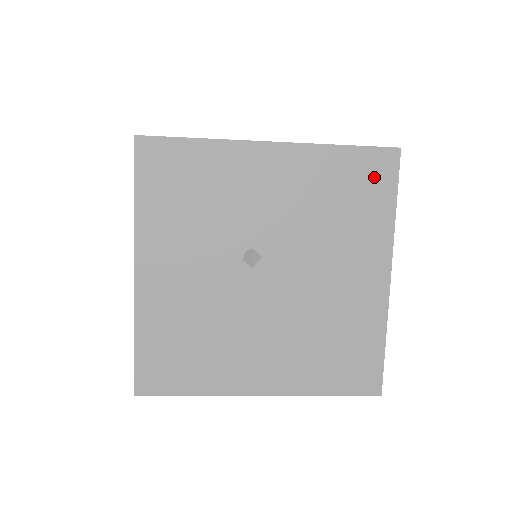
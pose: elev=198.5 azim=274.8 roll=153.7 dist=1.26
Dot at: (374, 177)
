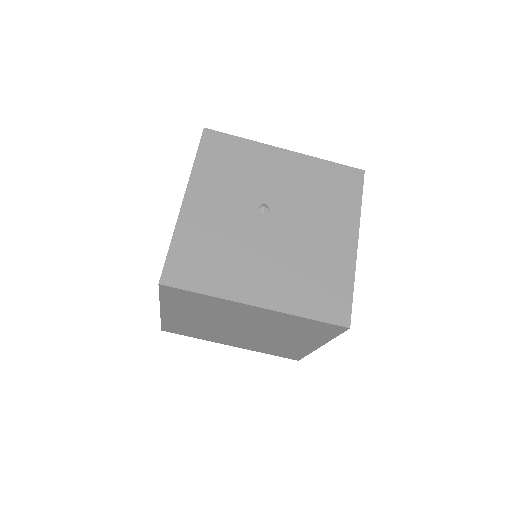
Dot at: (348, 182)
